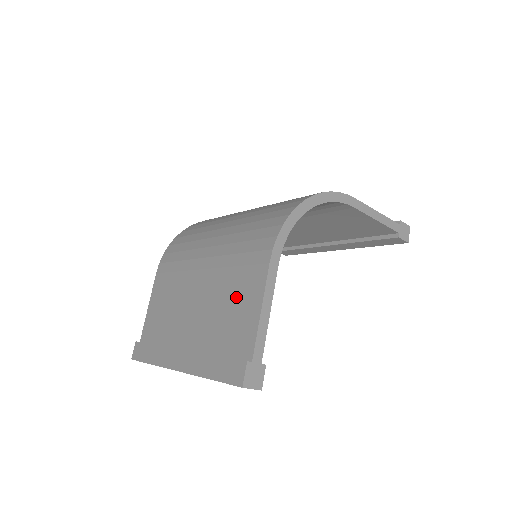
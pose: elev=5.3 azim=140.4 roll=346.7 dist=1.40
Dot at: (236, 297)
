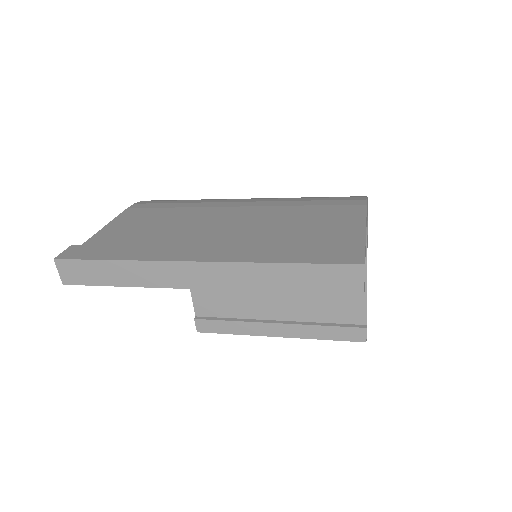
Dot at: (314, 220)
